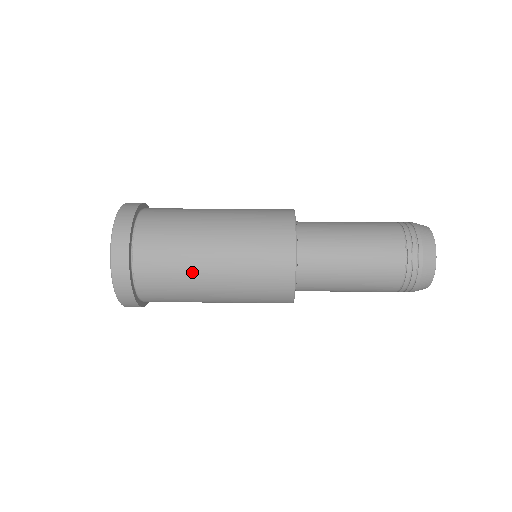
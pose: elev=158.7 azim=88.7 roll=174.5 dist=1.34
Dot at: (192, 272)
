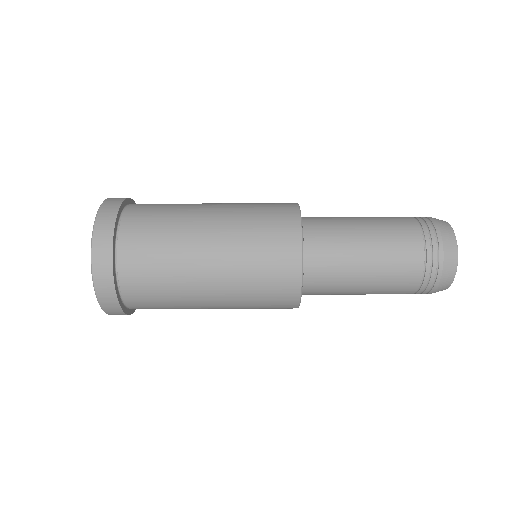
Dot at: occluded
